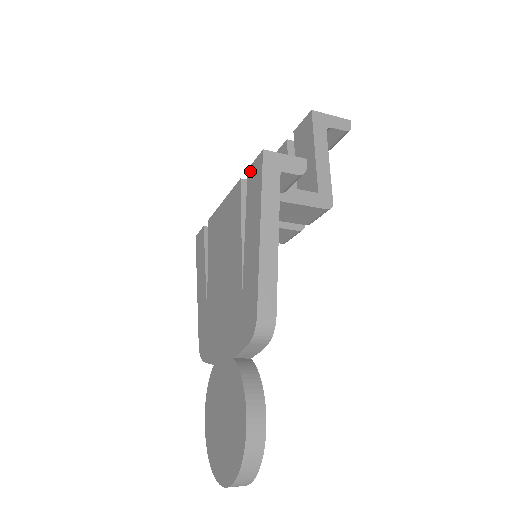
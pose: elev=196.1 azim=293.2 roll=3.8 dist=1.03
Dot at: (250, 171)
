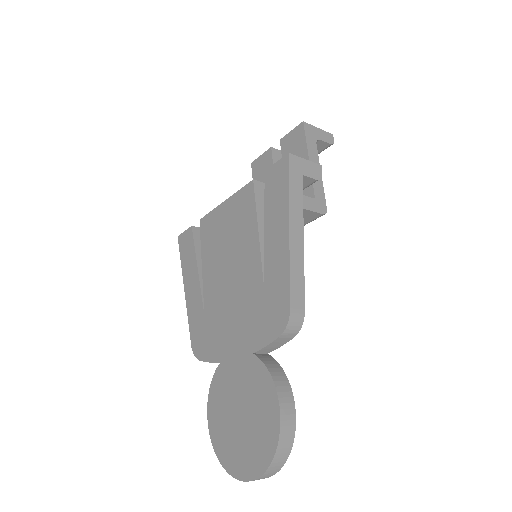
Dot at: (269, 173)
